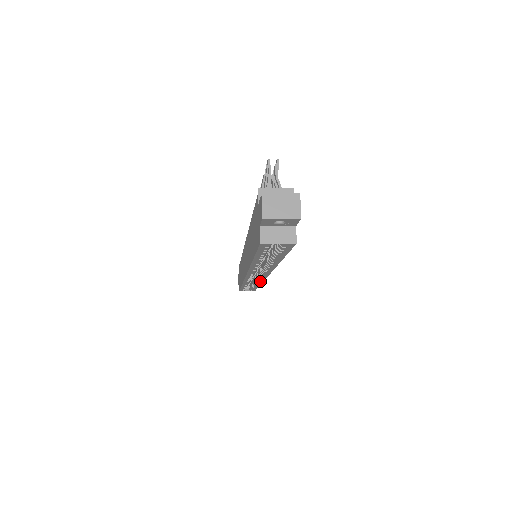
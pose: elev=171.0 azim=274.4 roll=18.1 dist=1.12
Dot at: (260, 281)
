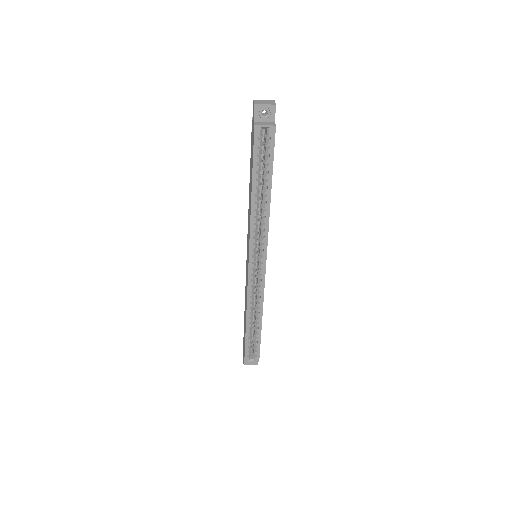
Dot at: (261, 293)
